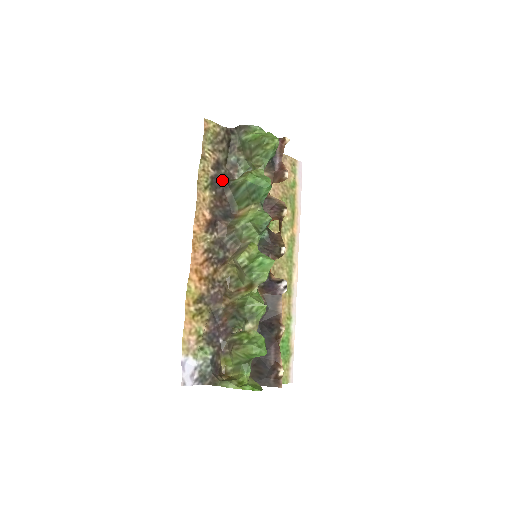
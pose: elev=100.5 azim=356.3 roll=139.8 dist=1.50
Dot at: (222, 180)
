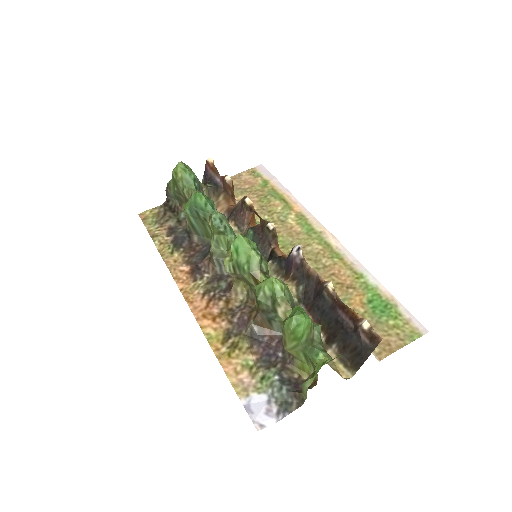
Dot at: (182, 236)
